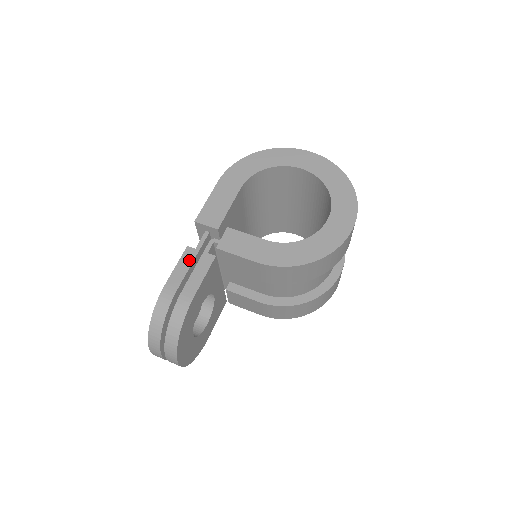
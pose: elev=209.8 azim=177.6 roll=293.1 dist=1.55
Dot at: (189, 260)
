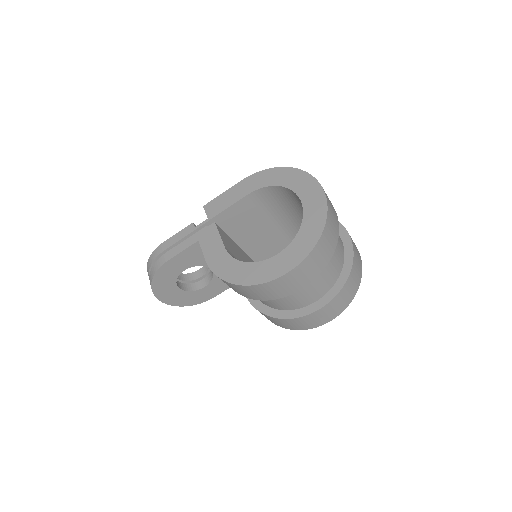
Dot at: (185, 233)
